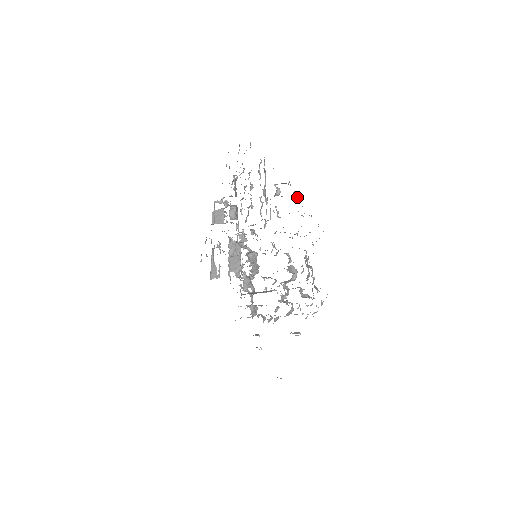
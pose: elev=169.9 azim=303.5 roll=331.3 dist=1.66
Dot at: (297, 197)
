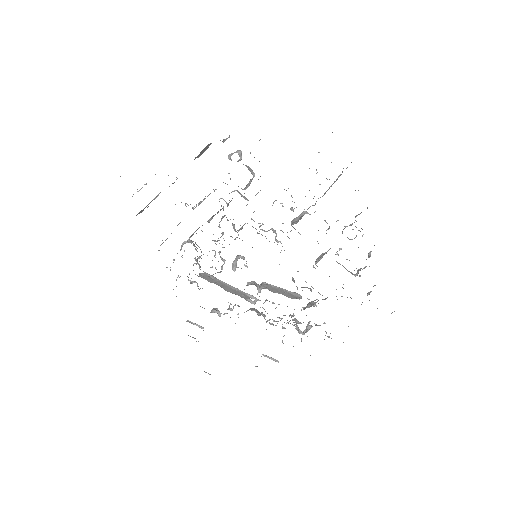
Dot at: occluded
